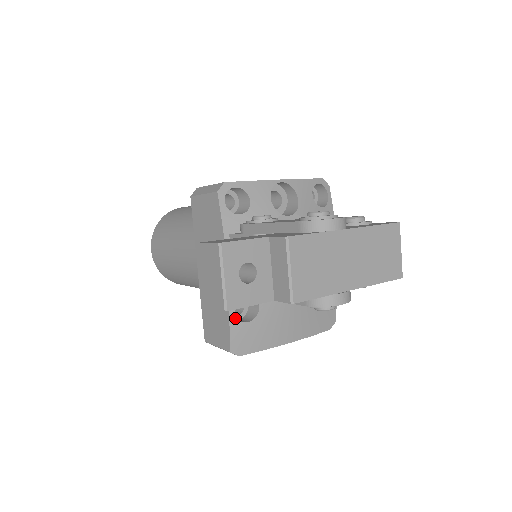
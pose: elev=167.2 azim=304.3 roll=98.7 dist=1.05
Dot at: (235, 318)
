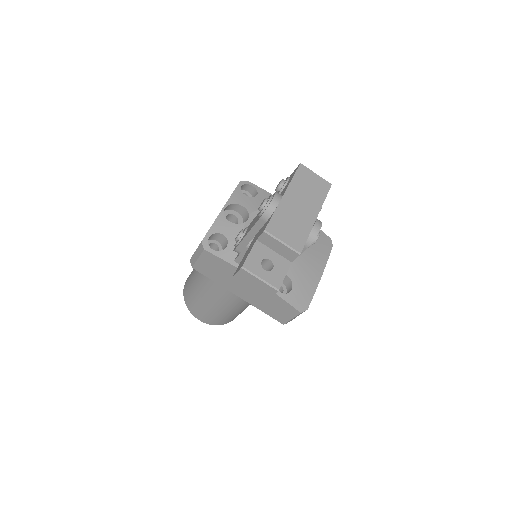
Dot at: (284, 295)
